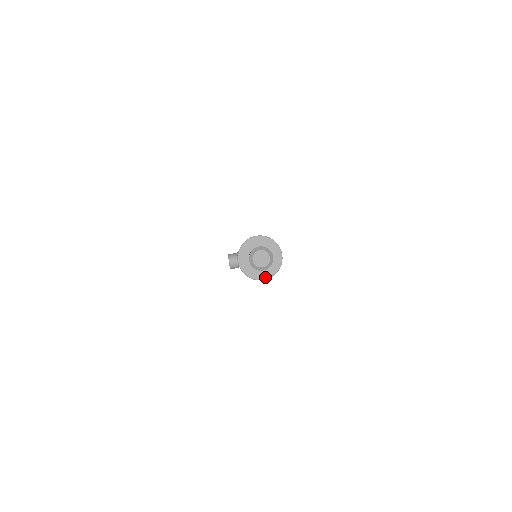
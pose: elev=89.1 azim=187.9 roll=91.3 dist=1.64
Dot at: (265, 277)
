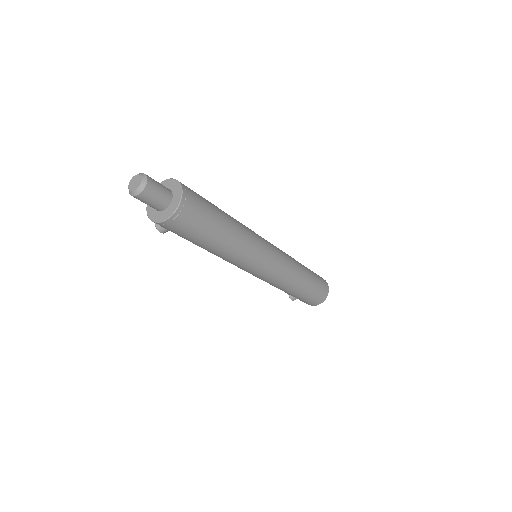
Dot at: (167, 216)
